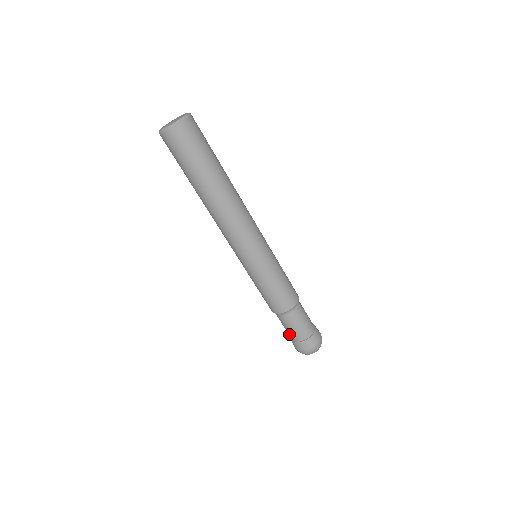
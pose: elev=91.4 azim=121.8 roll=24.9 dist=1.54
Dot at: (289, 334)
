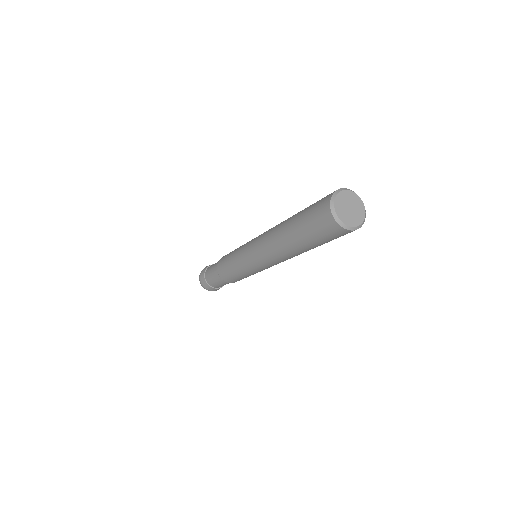
Dot at: (208, 275)
